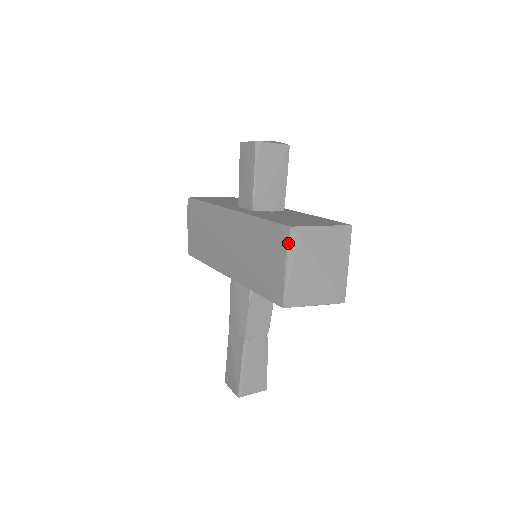
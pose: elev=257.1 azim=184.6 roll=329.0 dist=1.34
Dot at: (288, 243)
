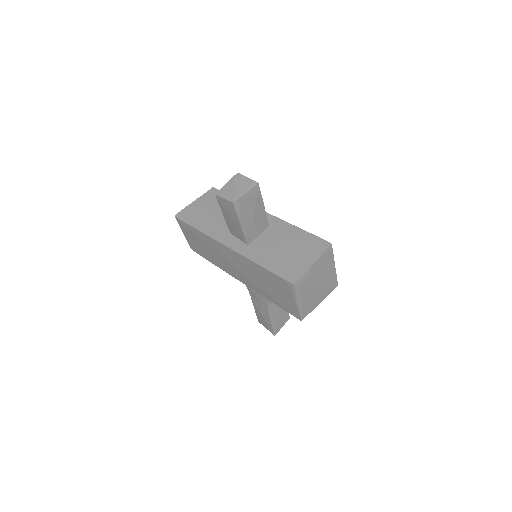
Dot at: (295, 292)
